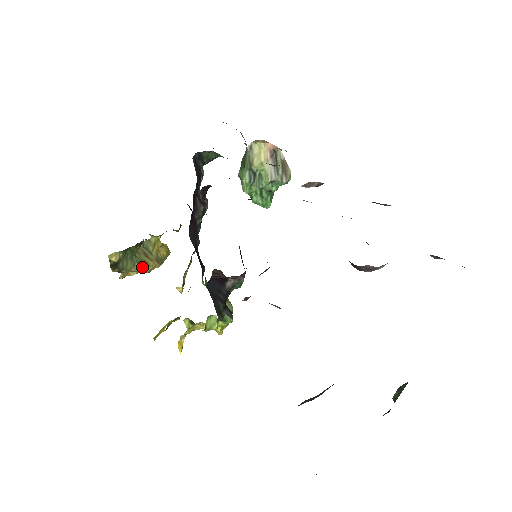
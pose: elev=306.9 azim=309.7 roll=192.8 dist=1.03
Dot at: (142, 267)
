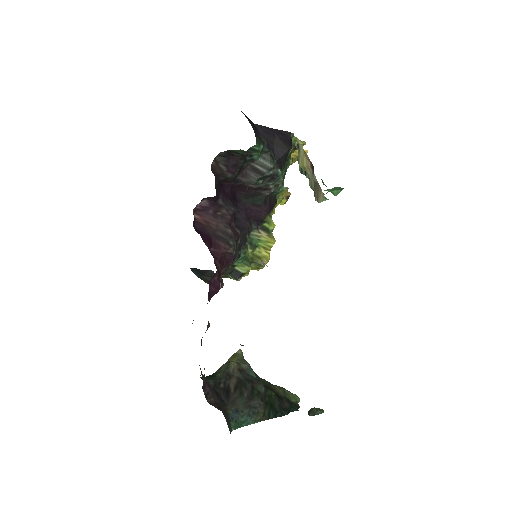
Dot at: occluded
